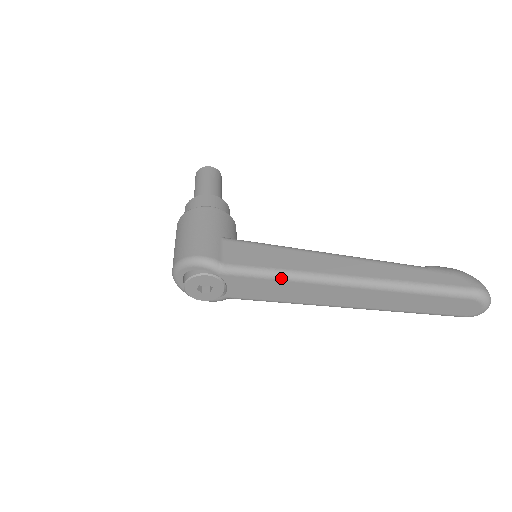
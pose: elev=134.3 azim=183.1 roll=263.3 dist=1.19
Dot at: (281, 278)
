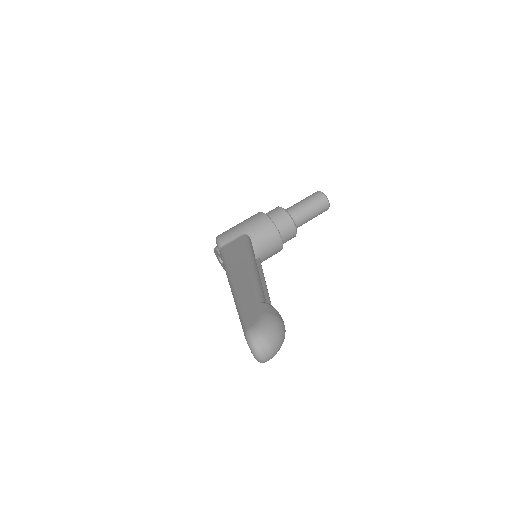
Dot at: (225, 267)
